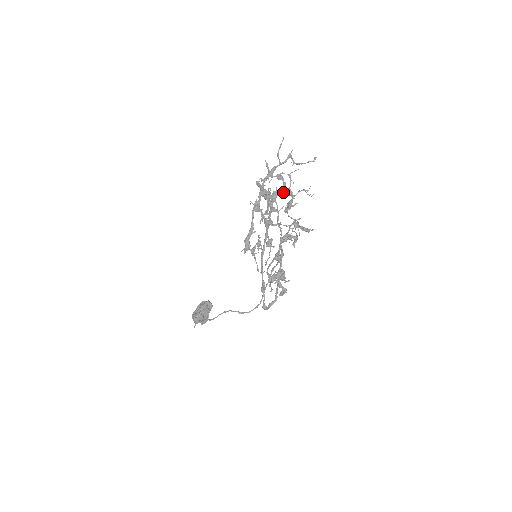
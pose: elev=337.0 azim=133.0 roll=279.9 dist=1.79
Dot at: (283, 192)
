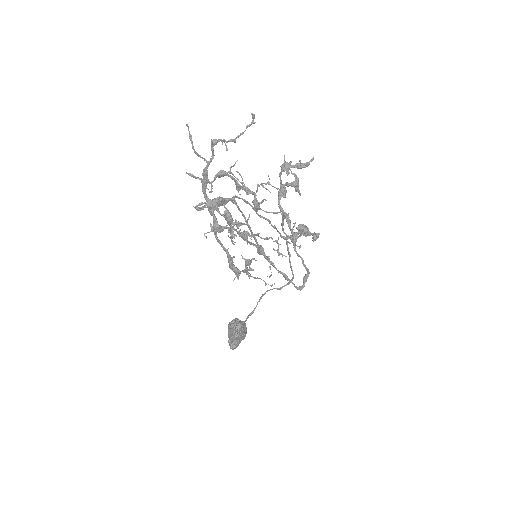
Dot at: (238, 190)
